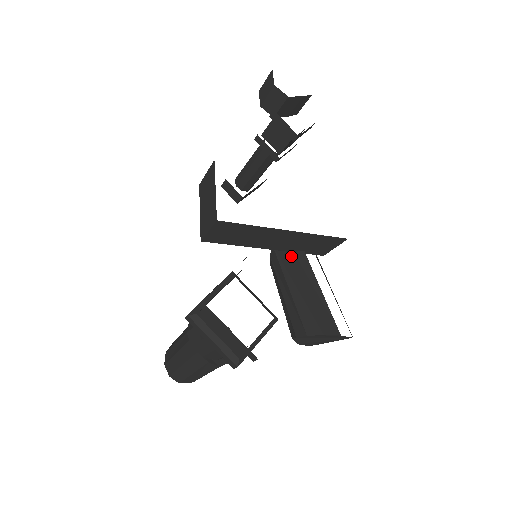
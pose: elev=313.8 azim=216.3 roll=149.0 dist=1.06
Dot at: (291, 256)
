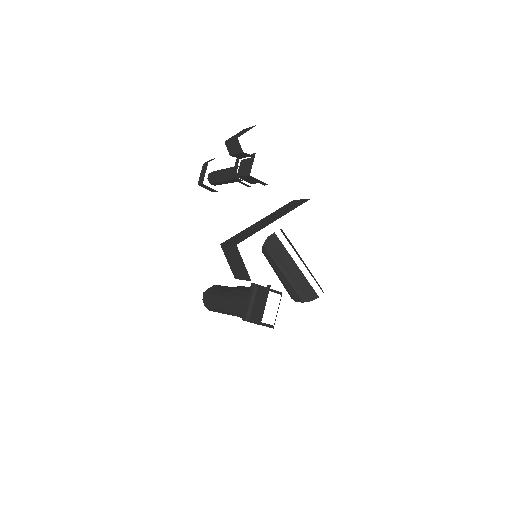
Dot at: (279, 254)
